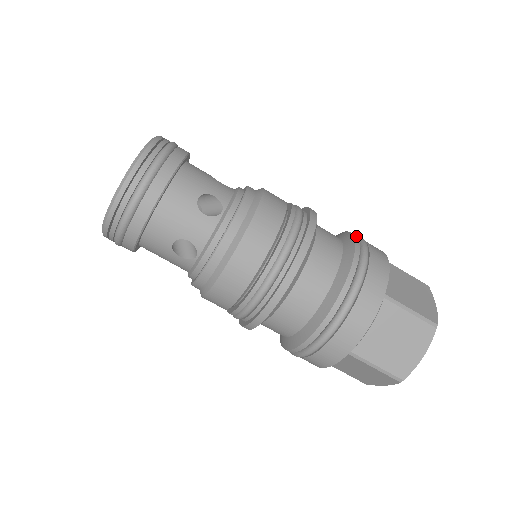
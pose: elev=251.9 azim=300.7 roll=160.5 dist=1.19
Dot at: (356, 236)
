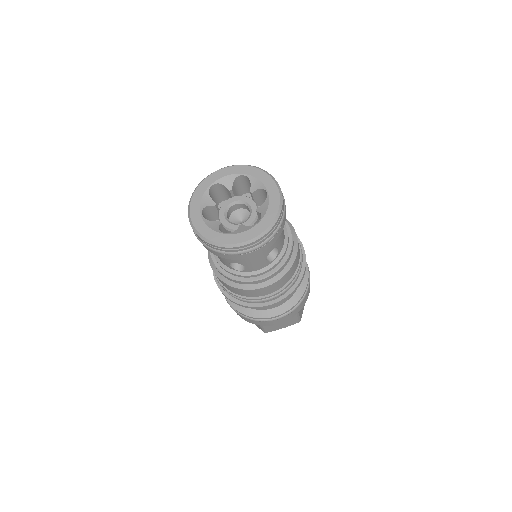
Dot at: (290, 310)
